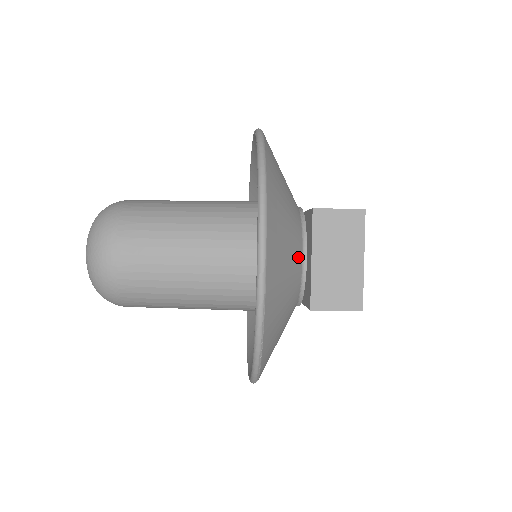
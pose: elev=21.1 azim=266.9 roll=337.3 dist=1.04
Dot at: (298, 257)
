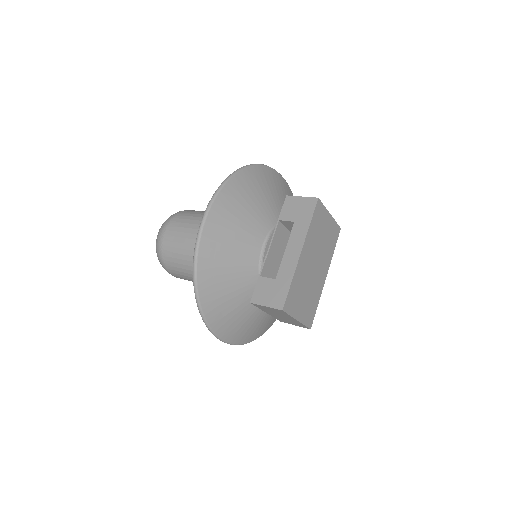
Dot at: occluded
